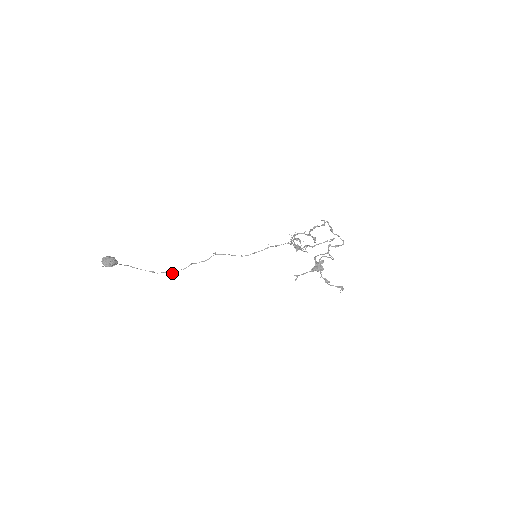
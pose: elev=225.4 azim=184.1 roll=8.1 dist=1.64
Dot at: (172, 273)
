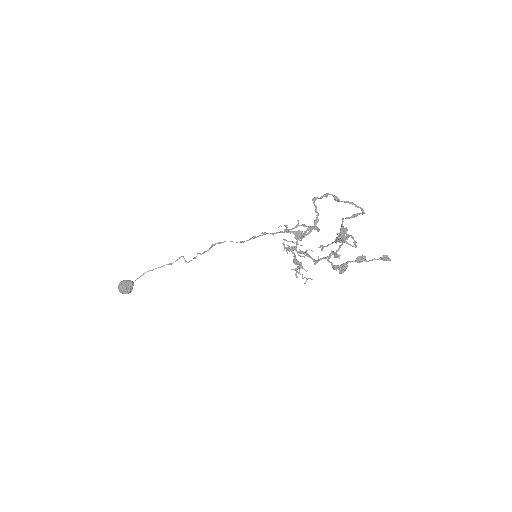
Dot at: occluded
